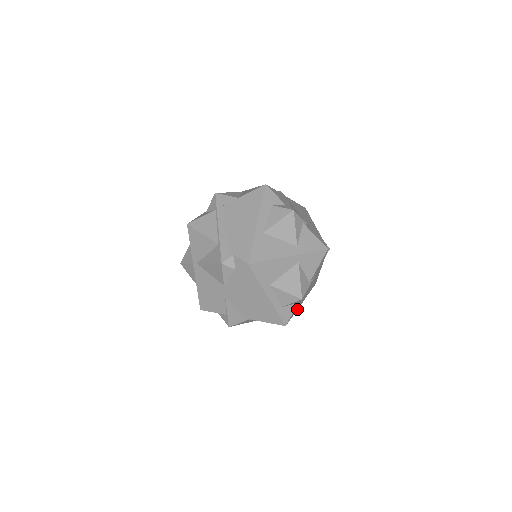
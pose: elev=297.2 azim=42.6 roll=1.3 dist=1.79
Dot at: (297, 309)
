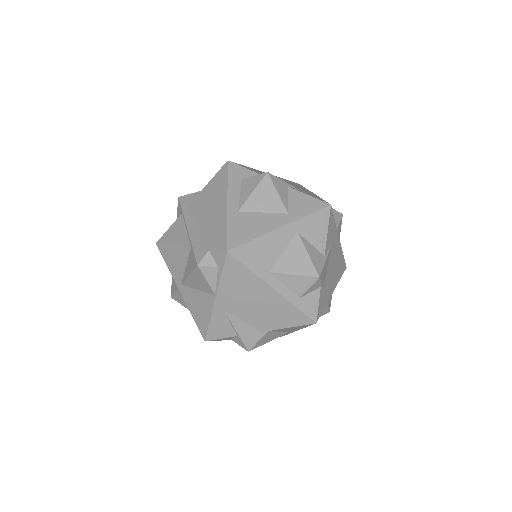
Dot at: (328, 300)
